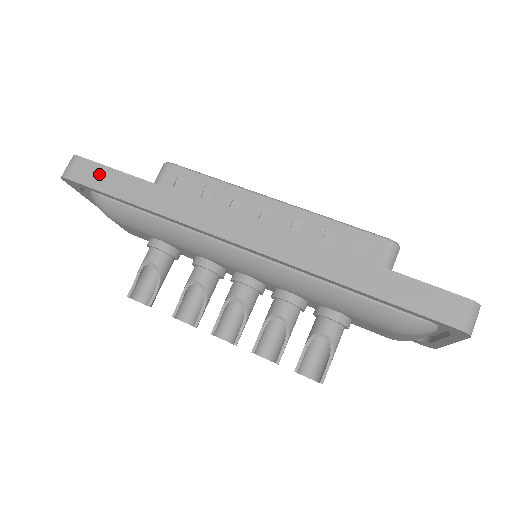
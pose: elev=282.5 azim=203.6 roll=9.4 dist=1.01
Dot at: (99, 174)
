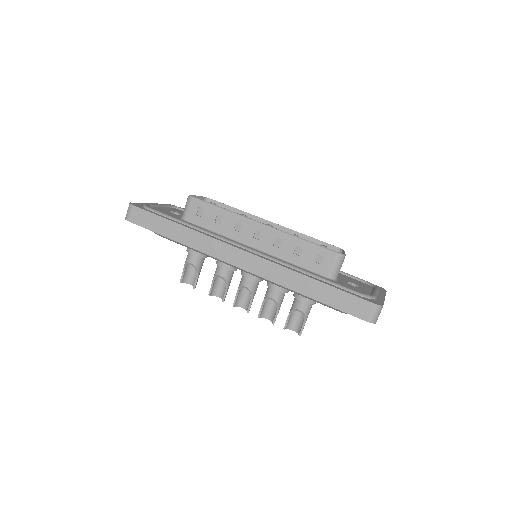
Dot at: (148, 218)
